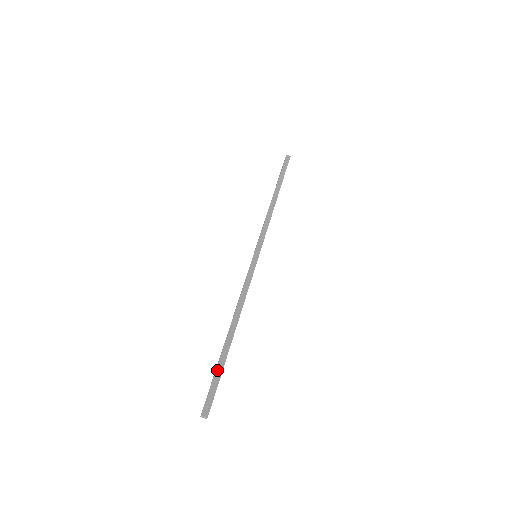
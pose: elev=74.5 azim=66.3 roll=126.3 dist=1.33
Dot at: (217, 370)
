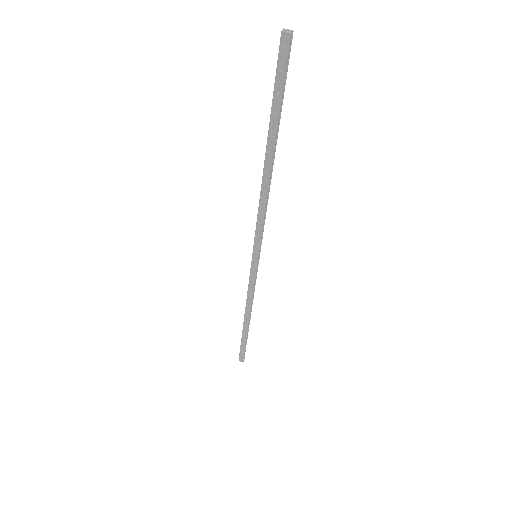
Dot at: (275, 100)
